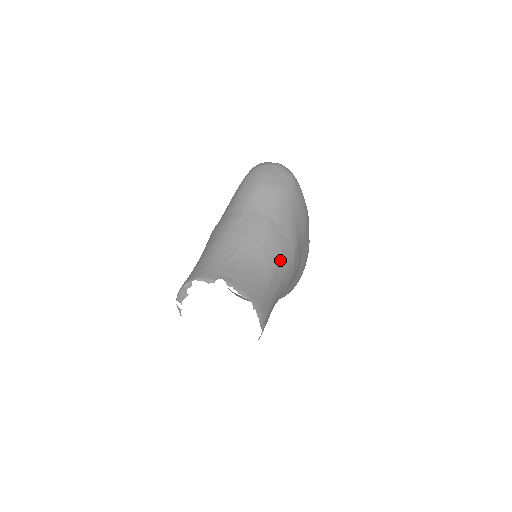
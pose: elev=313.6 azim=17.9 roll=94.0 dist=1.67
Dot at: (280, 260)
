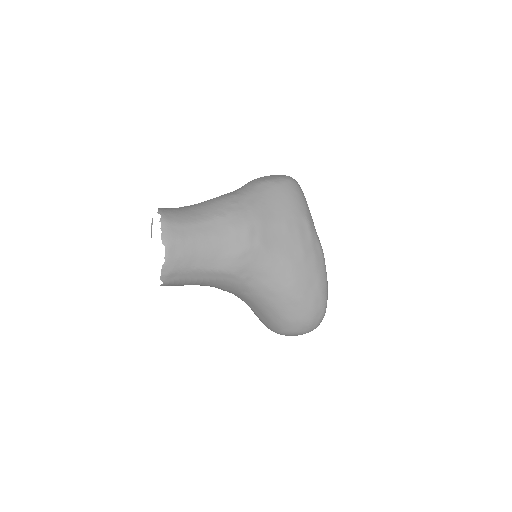
Dot at: (224, 217)
